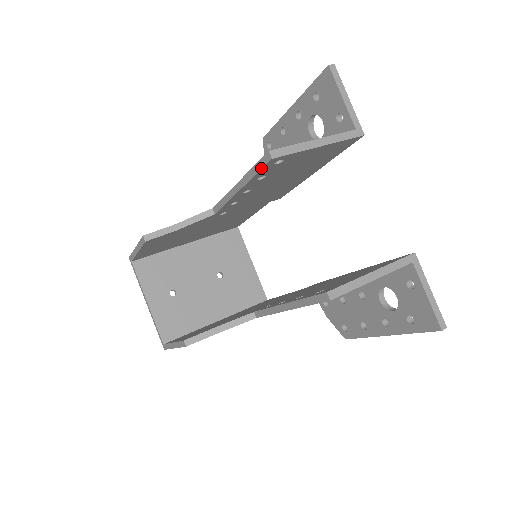
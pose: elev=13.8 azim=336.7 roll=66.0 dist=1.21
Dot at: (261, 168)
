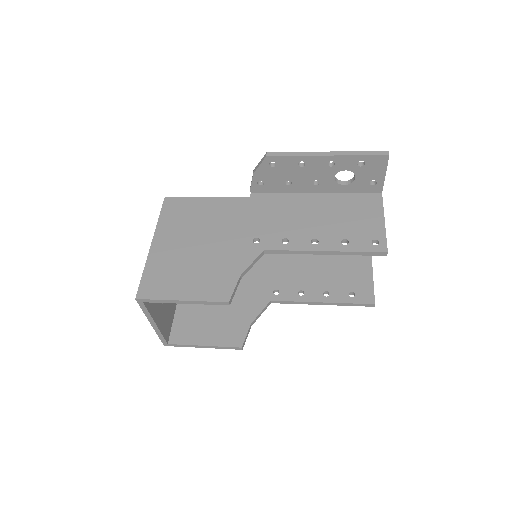
Dot at: (369, 255)
